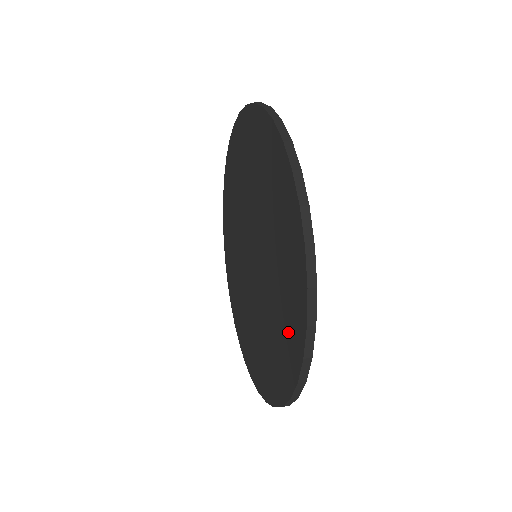
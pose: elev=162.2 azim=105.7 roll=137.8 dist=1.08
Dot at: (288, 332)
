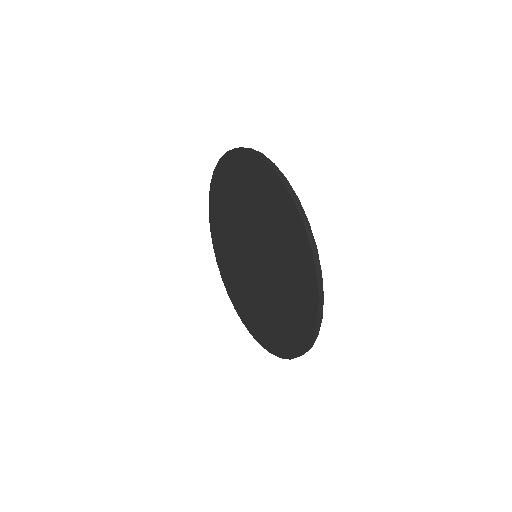
Dot at: (301, 290)
